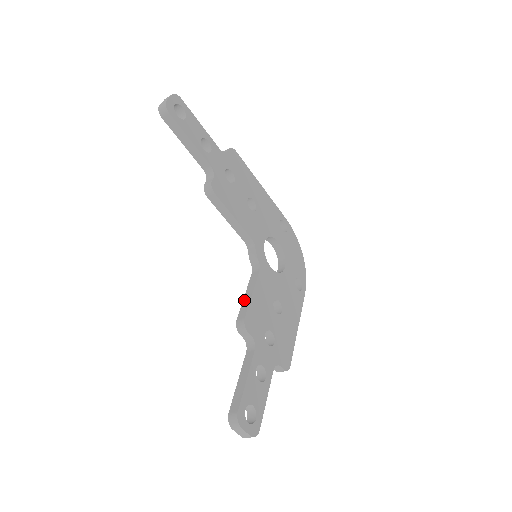
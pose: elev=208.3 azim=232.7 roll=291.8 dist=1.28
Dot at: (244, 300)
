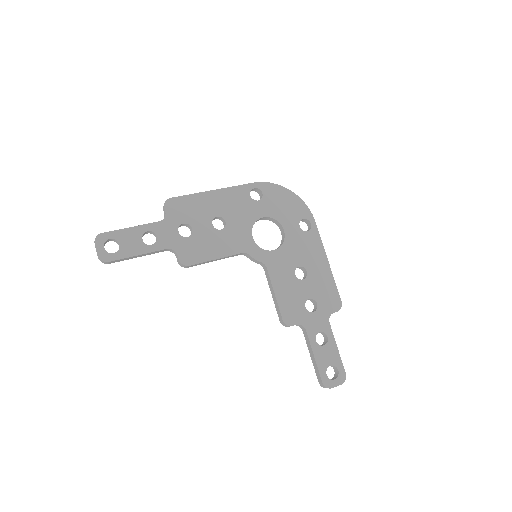
Dot at: (274, 301)
